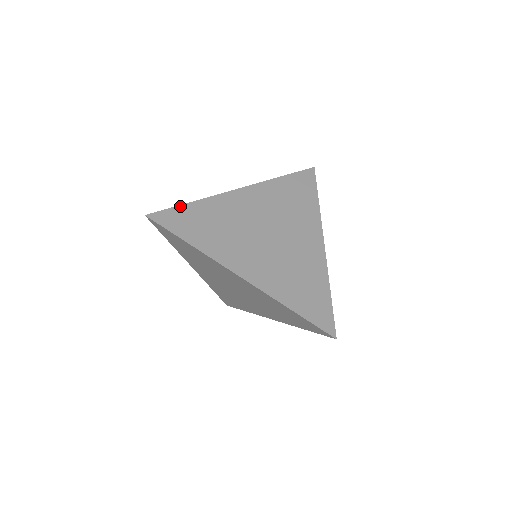
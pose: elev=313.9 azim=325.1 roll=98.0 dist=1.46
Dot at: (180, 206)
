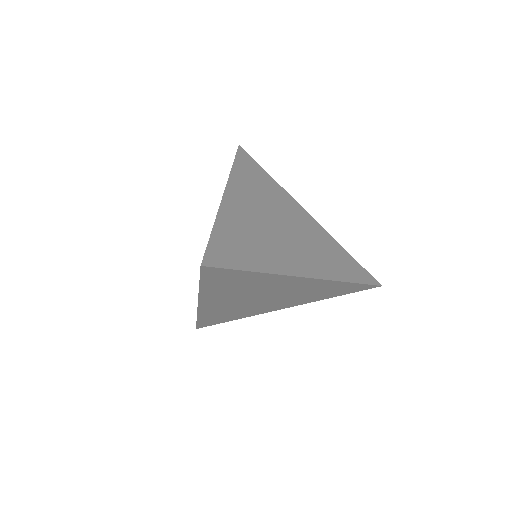
Dot at: (211, 237)
